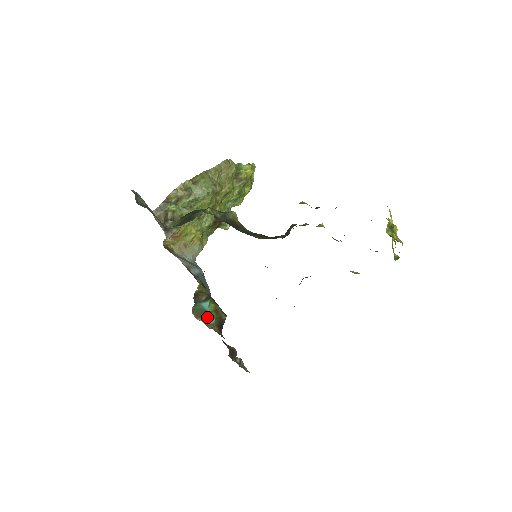
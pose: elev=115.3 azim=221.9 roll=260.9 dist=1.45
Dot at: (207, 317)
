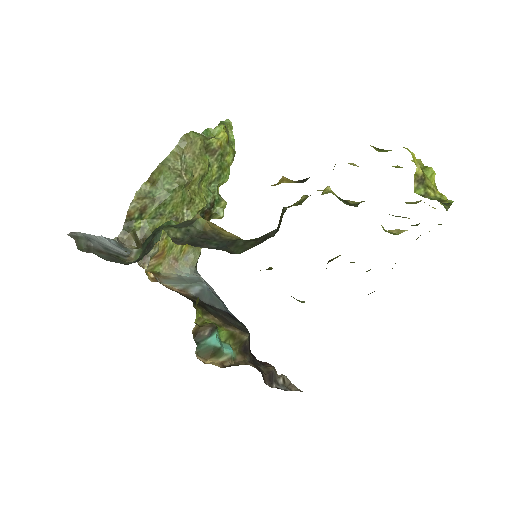
Dot at: (219, 353)
